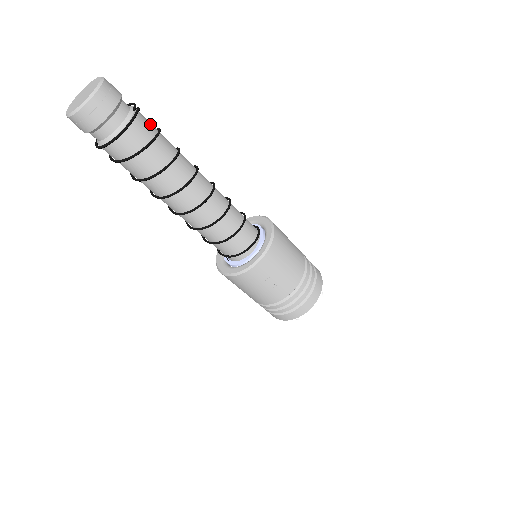
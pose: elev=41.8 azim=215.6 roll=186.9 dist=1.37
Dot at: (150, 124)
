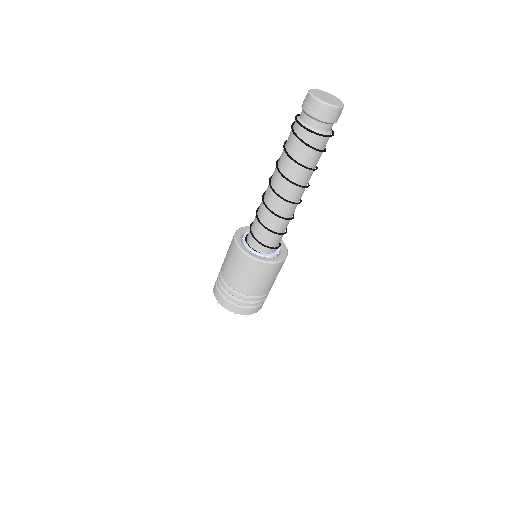
Dot at: occluded
